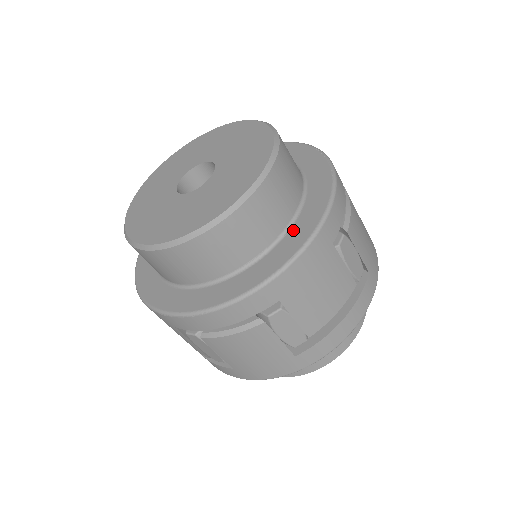
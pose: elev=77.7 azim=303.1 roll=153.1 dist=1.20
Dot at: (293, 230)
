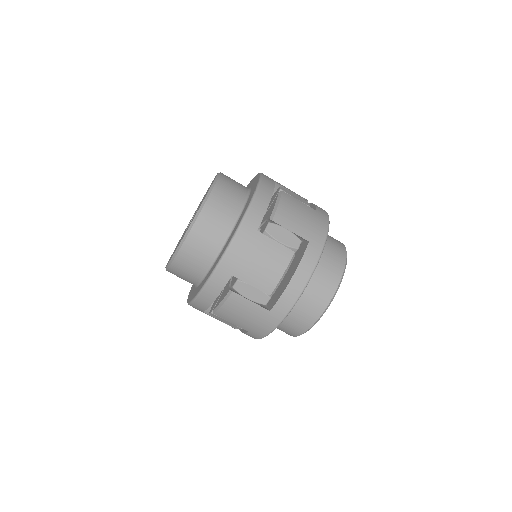
Dot at: (233, 231)
